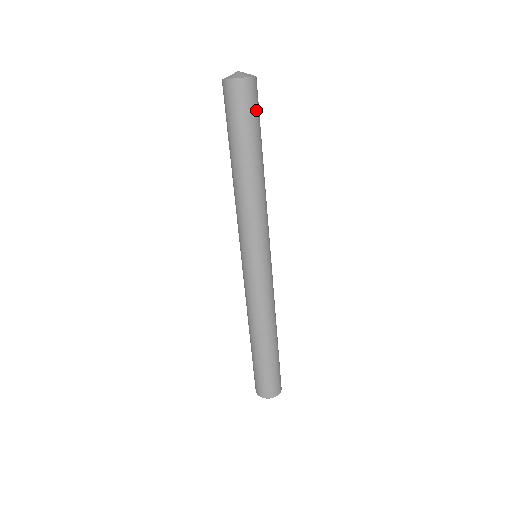
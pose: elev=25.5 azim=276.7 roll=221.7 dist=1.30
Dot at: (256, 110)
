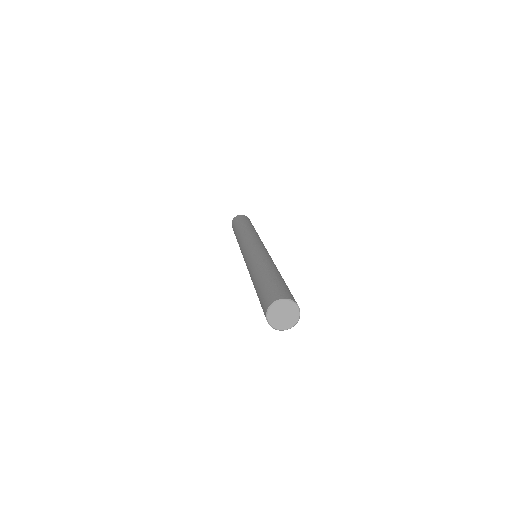
Dot at: occluded
